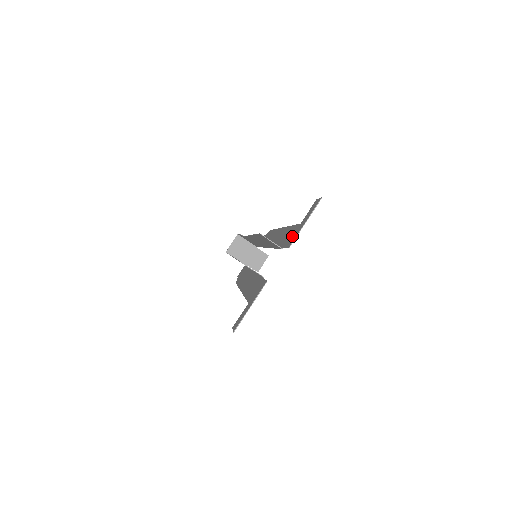
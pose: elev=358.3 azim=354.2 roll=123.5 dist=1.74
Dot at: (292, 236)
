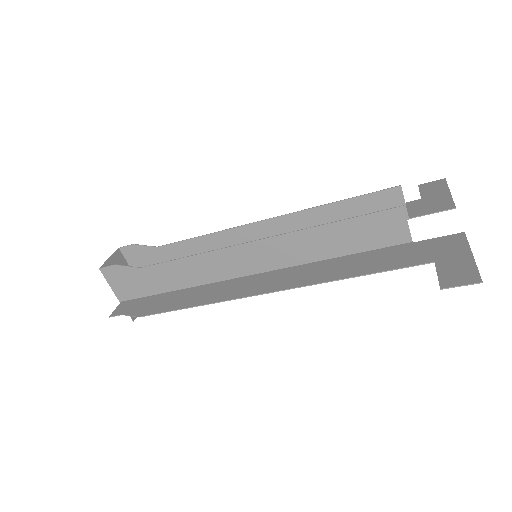
Dot at: (426, 206)
